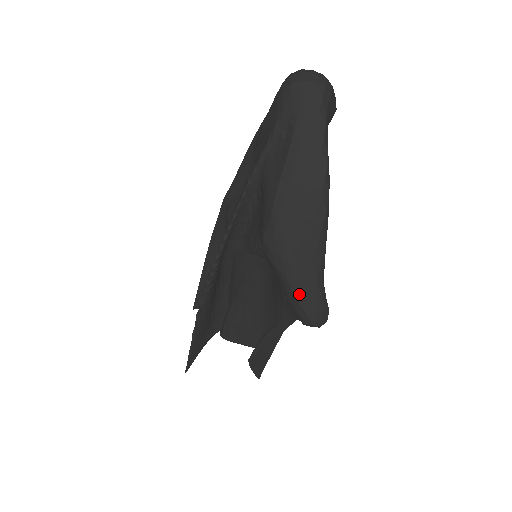
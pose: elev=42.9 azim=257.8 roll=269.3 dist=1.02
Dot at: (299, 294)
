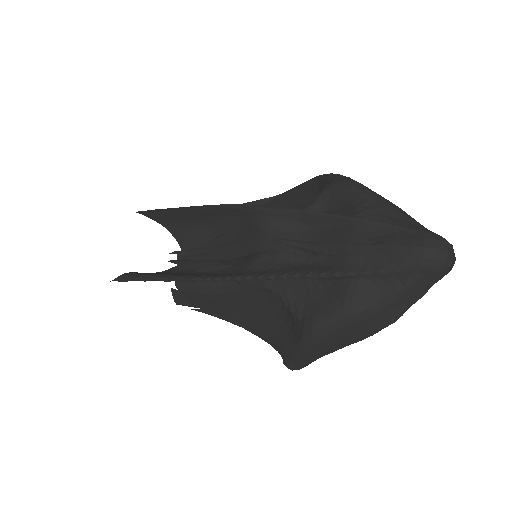
Dot at: (303, 361)
